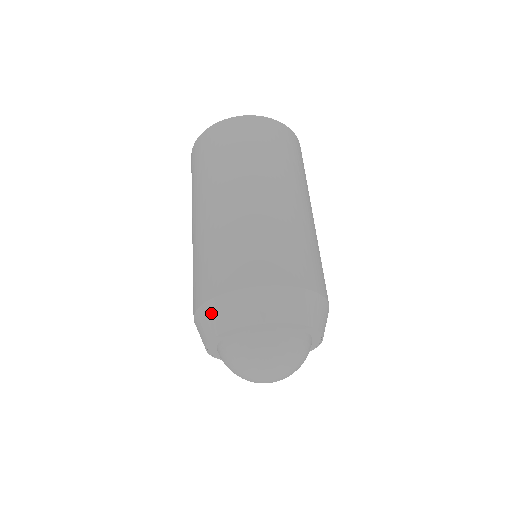
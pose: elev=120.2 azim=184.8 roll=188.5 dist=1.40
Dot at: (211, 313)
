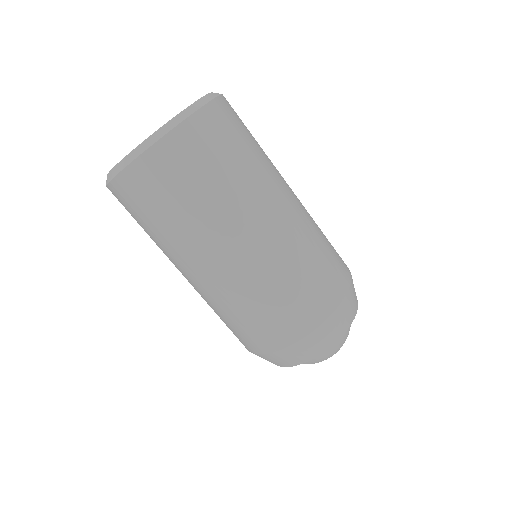
Dot at: occluded
